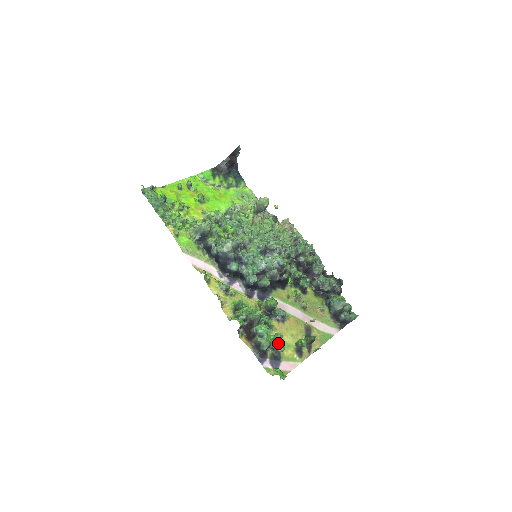
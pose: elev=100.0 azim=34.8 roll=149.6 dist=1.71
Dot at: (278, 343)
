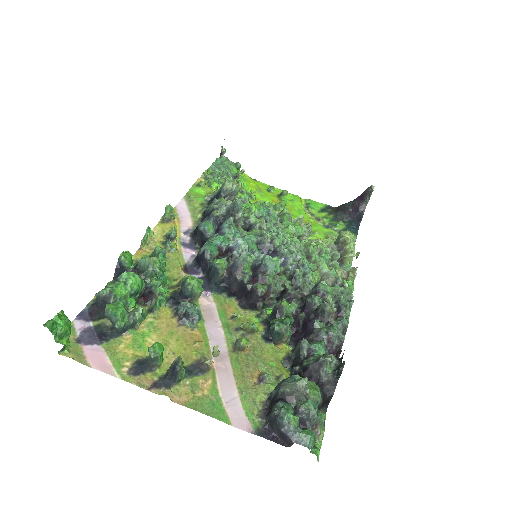
Dot at: (119, 302)
